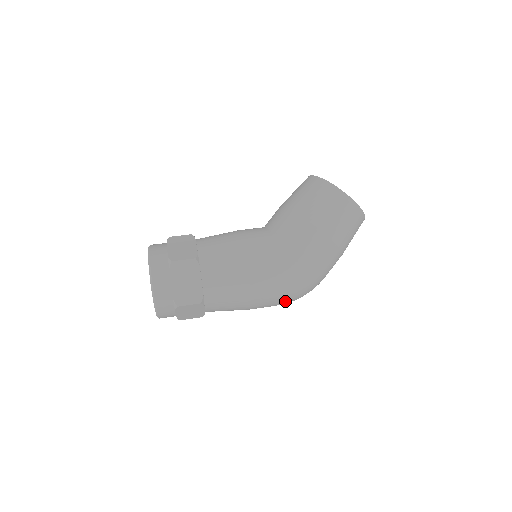
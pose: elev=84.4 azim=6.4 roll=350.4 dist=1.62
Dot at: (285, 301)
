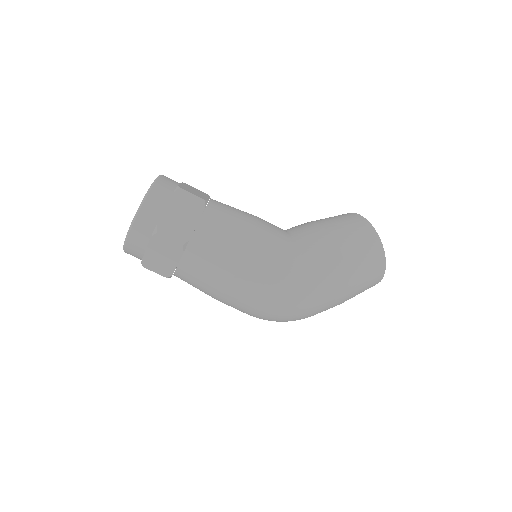
Dot at: (266, 306)
